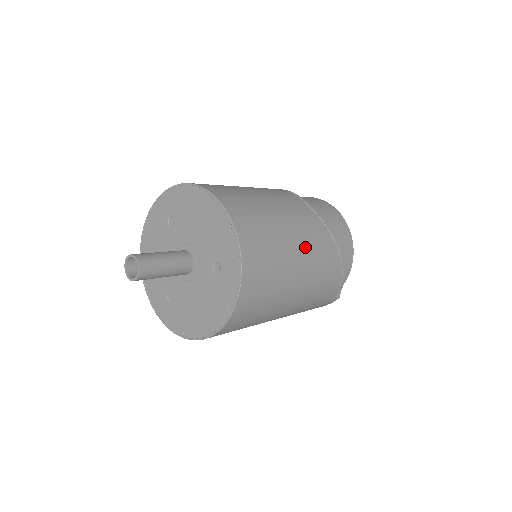
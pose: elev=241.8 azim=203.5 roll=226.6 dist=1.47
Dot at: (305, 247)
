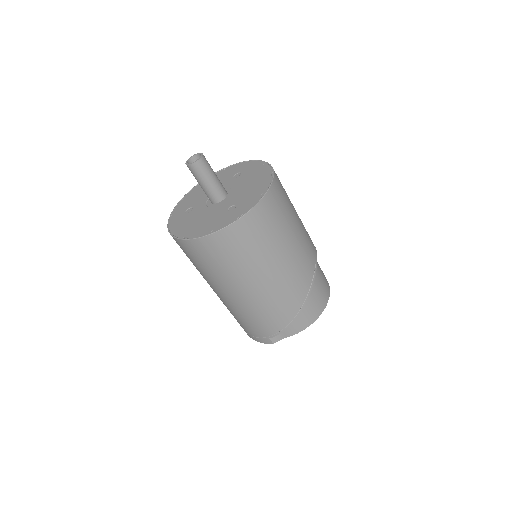
Dot at: (288, 266)
